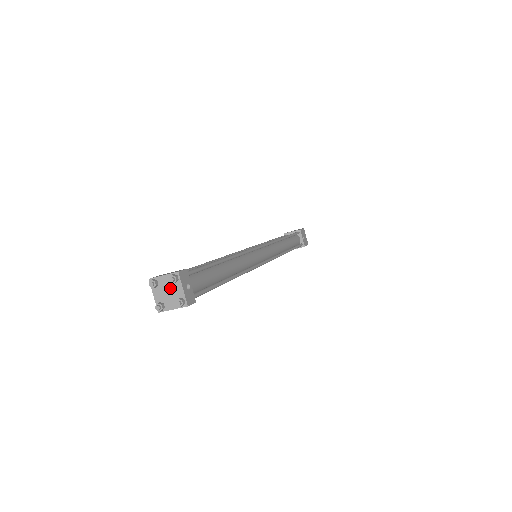
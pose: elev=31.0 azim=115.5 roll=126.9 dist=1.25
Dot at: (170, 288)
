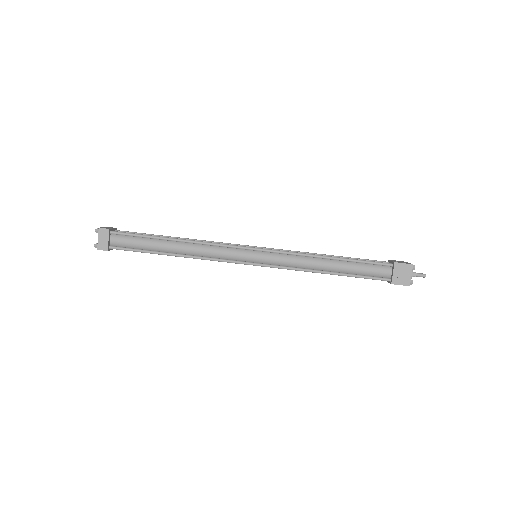
Dot at: occluded
